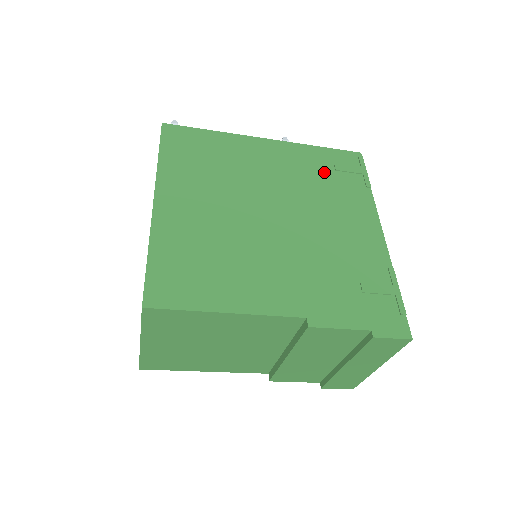
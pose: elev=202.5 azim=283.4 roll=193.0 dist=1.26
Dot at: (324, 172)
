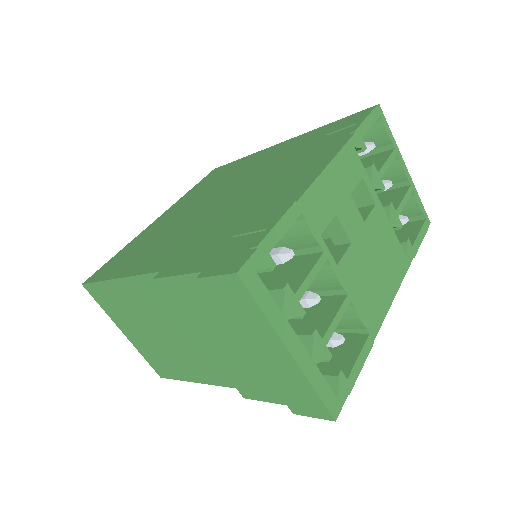
Dot at: (312, 143)
